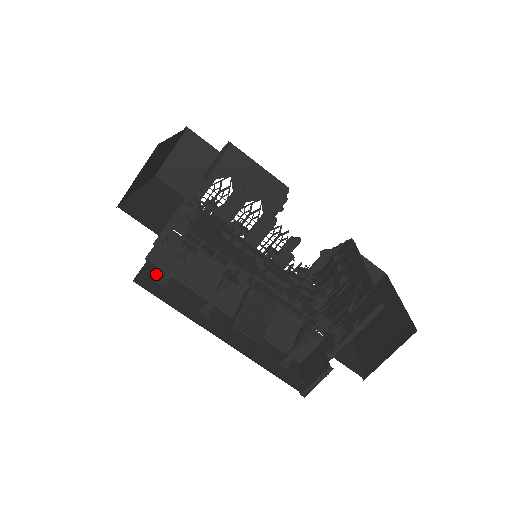
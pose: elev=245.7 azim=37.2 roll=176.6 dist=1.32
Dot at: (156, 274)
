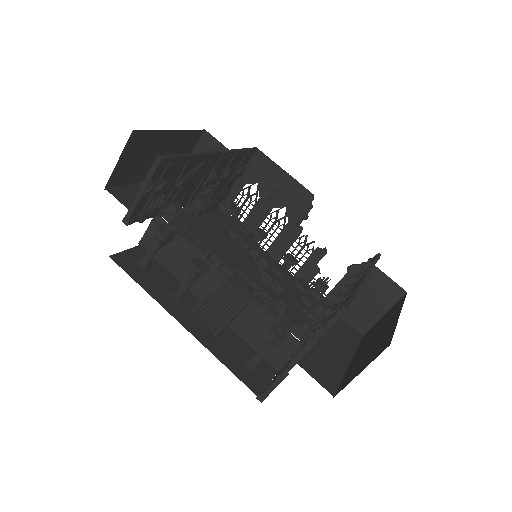
Dot at: (142, 257)
